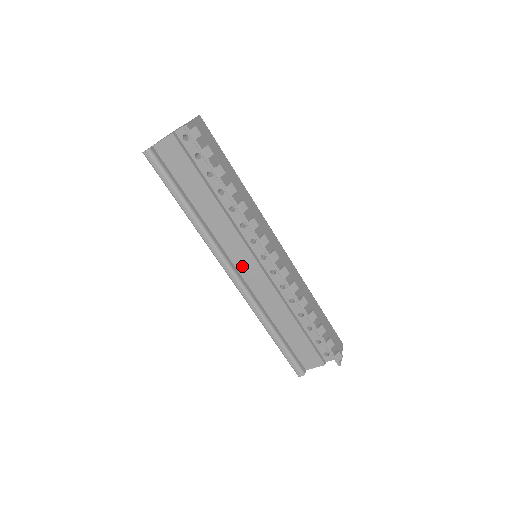
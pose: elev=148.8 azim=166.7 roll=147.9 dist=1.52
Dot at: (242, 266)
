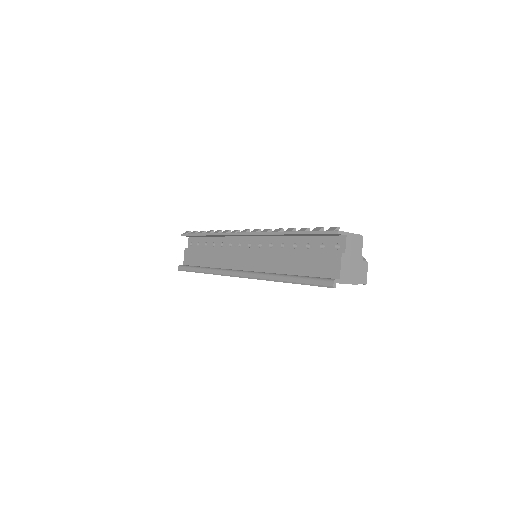
Dot at: (244, 264)
